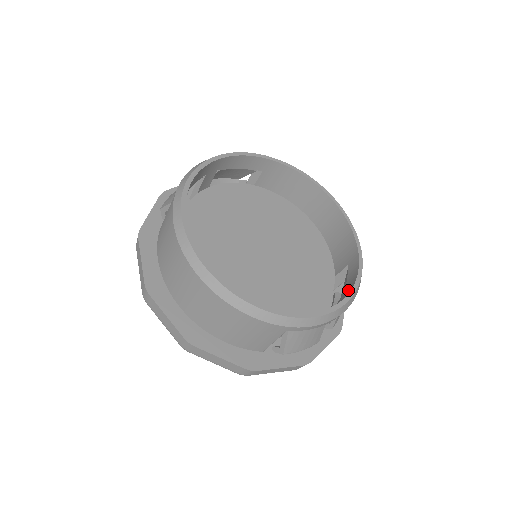
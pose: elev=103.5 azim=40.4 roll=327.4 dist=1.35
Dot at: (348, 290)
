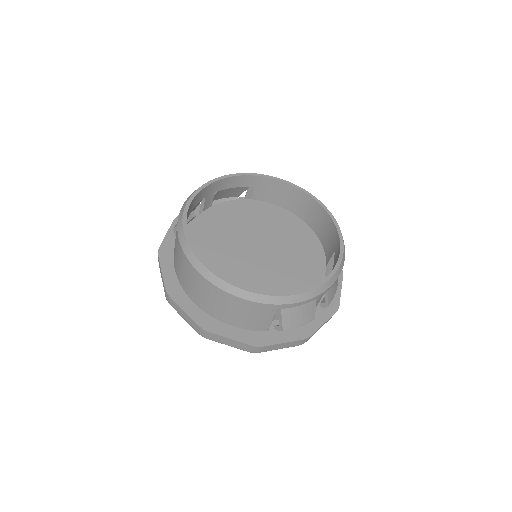
Dot at: occluded
